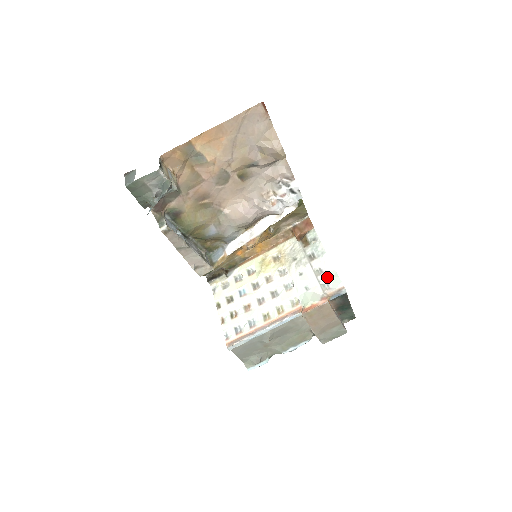
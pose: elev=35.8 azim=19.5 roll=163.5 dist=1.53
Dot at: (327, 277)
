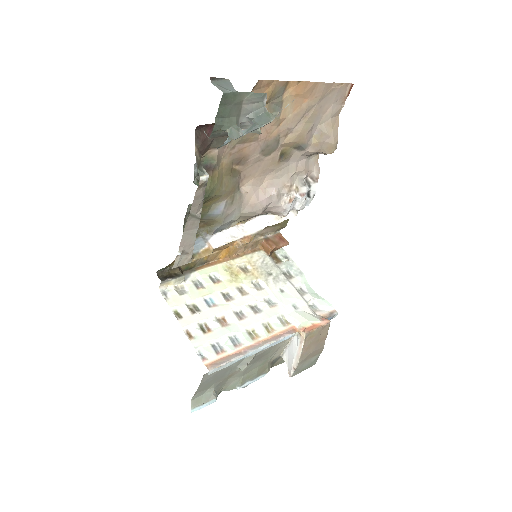
Dot at: (314, 298)
